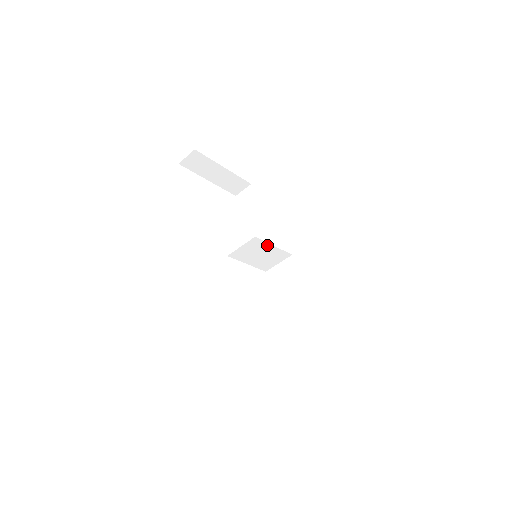
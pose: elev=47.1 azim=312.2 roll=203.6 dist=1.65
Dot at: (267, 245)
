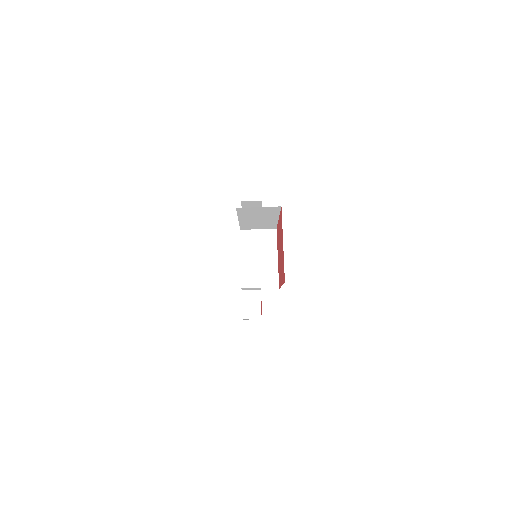
Dot at: (274, 251)
